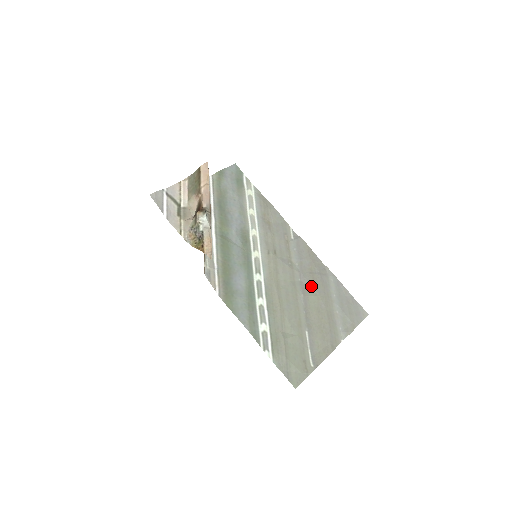
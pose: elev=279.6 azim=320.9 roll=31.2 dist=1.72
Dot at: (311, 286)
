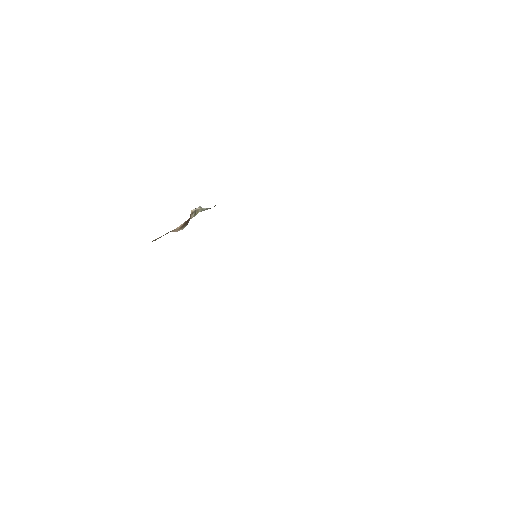
Dot at: occluded
